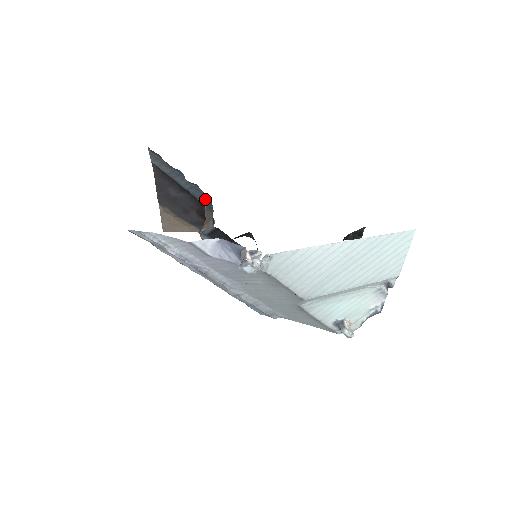
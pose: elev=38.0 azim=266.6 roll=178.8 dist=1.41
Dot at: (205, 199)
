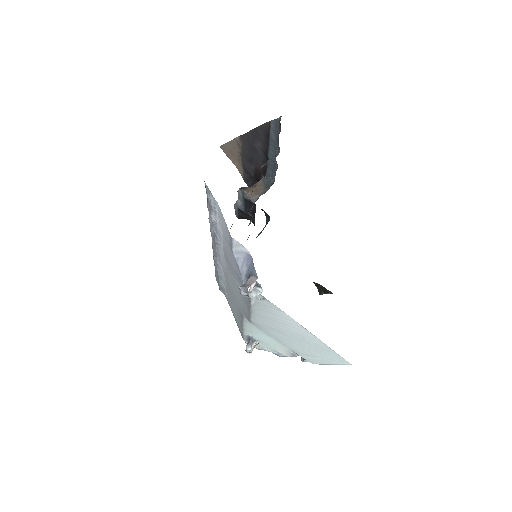
Dot at: (271, 175)
